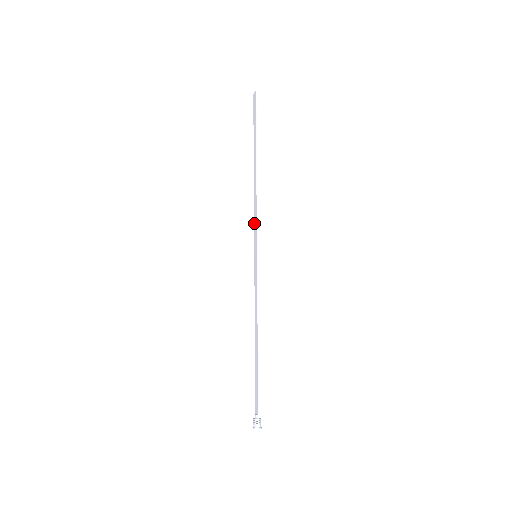
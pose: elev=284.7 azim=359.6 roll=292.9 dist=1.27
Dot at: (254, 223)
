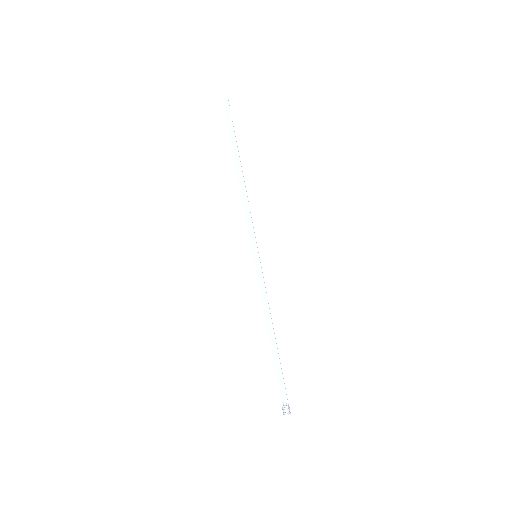
Dot at: (247, 225)
